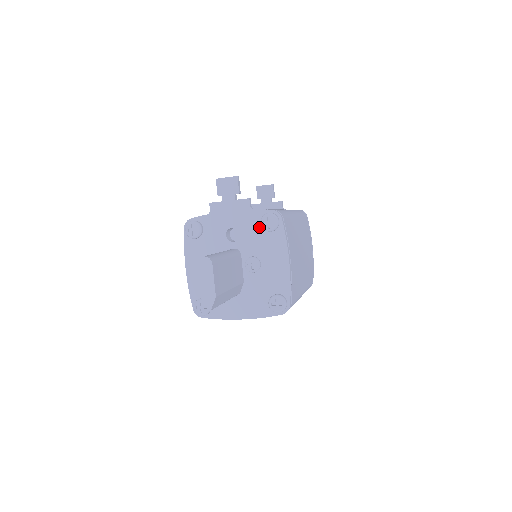
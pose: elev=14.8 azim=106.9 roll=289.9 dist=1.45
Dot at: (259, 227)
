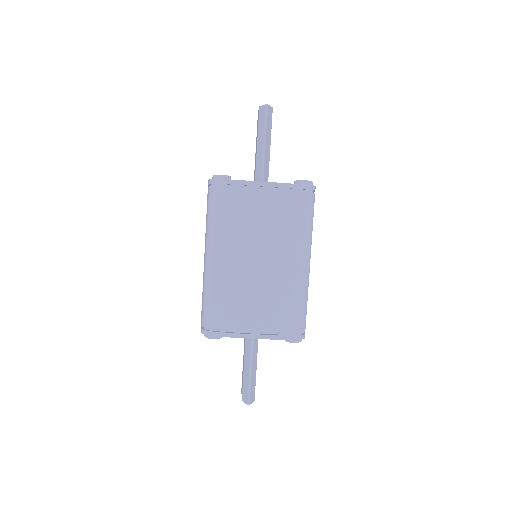
Dot at: occluded
